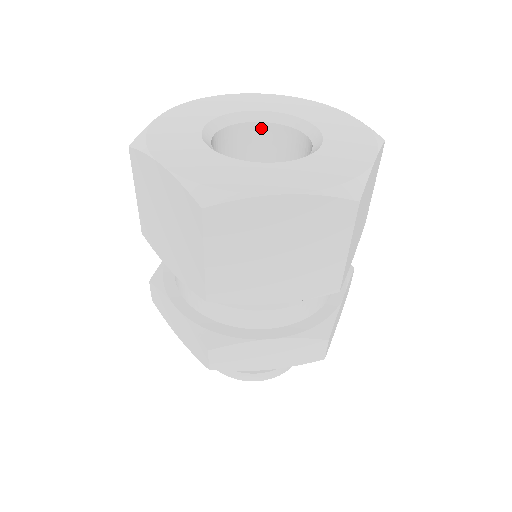
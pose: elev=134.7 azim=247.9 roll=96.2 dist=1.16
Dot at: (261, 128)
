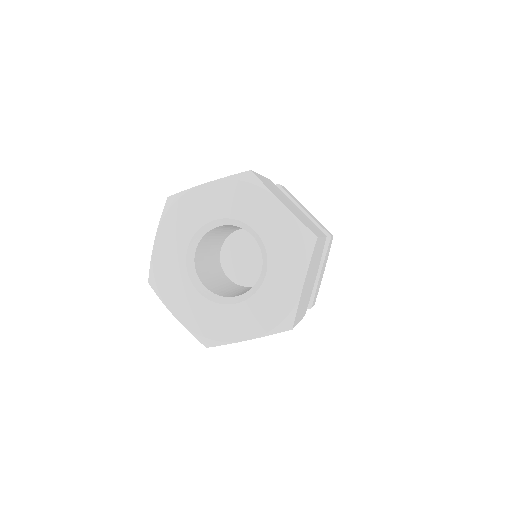
Dot at: occluded
